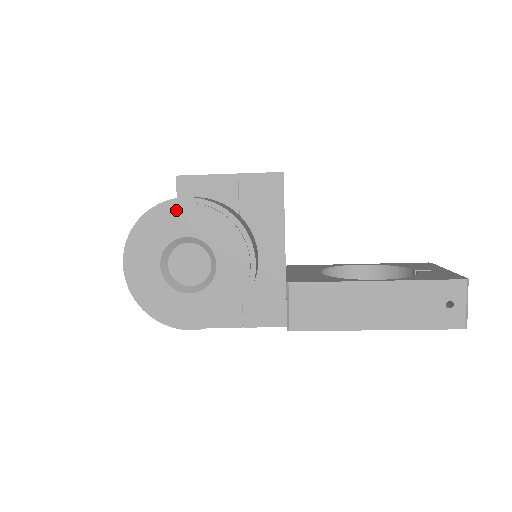
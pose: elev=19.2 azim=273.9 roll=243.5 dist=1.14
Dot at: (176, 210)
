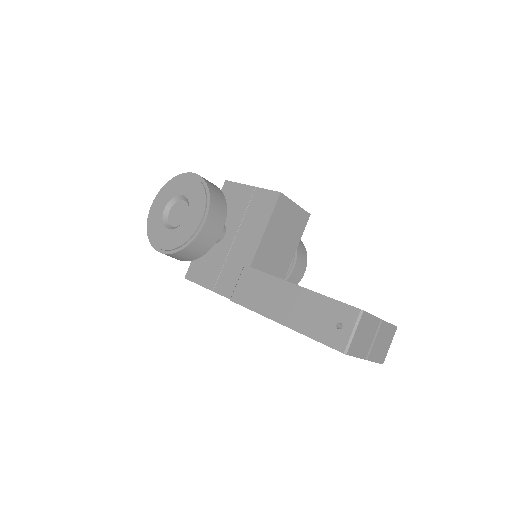
Dot at: (186, 178)
